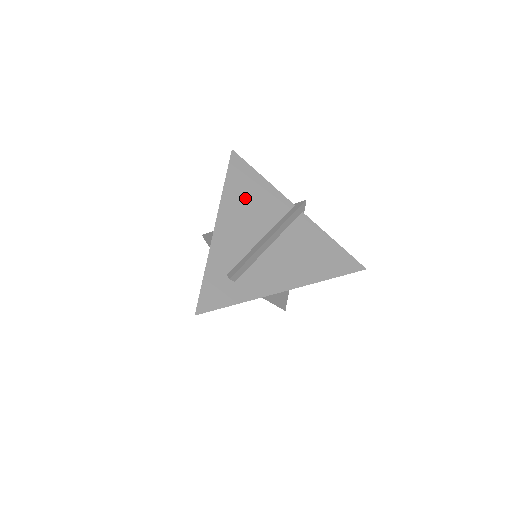
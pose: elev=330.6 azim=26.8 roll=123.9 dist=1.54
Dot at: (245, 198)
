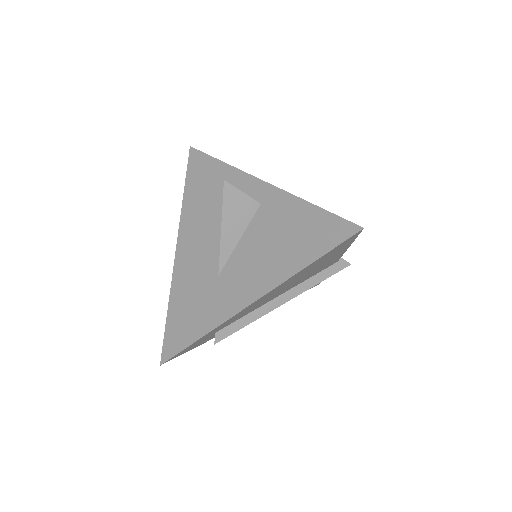
Dot at: (306, 273)
